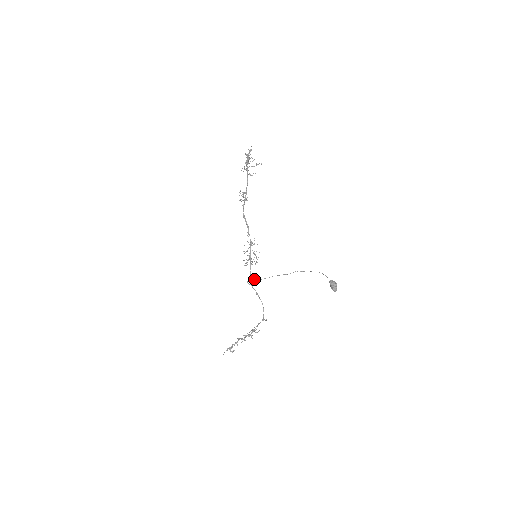
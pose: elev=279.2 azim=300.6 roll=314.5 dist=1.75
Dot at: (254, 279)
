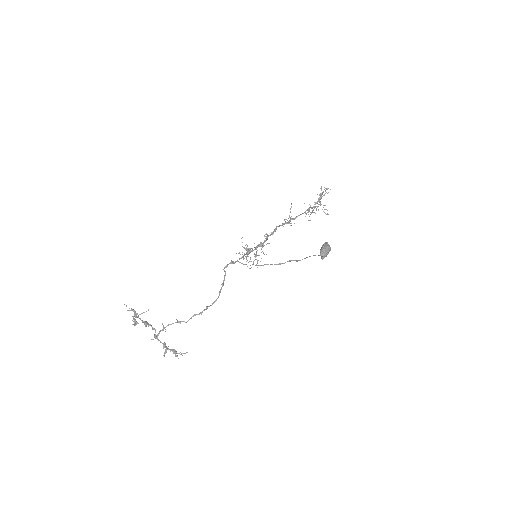
Dot at: occluded
